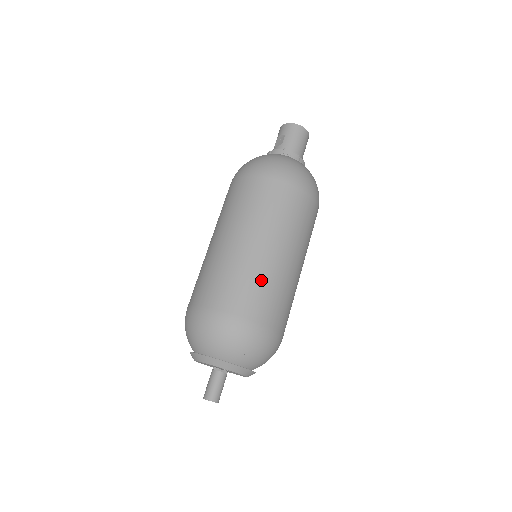
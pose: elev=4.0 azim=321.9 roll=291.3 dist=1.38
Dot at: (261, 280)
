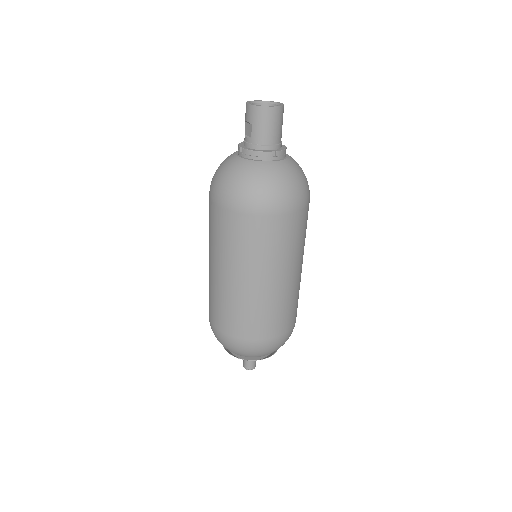
Dot at: (259, 310)
